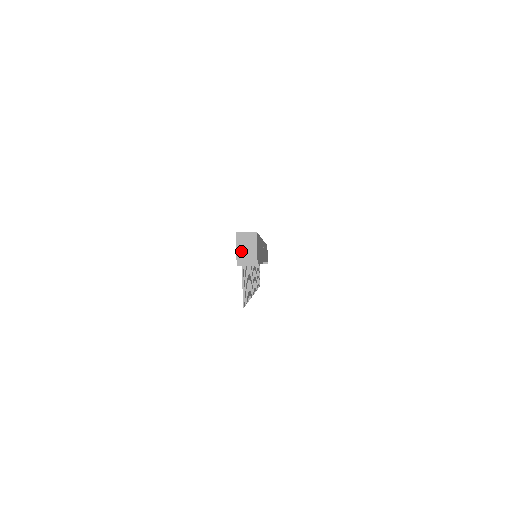
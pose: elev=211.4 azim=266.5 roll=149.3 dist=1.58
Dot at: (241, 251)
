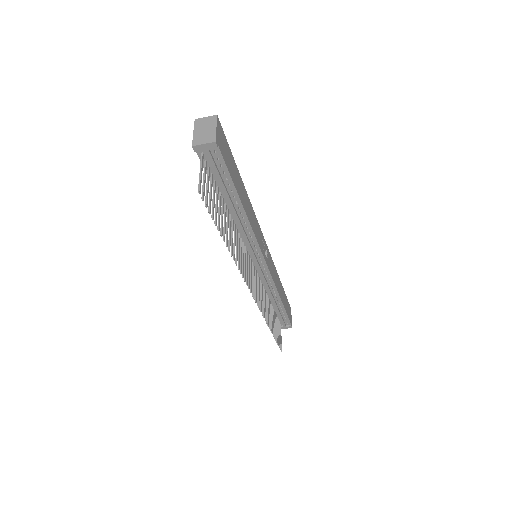
Dot at: (198, 133)
